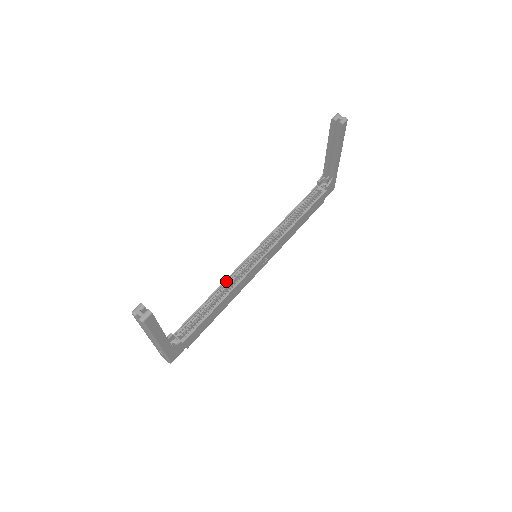
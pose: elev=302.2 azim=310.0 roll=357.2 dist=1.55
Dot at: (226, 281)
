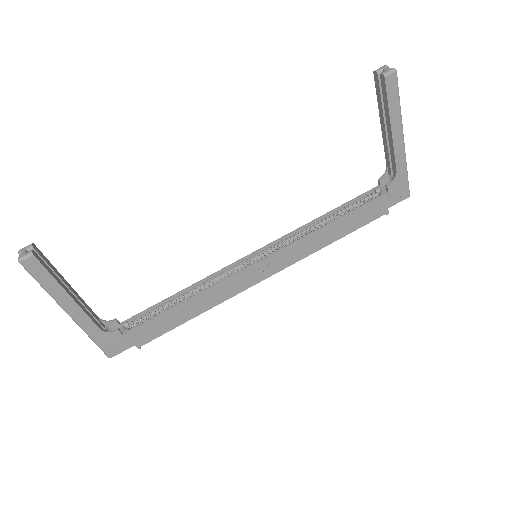
Dot at: (208, 278)
